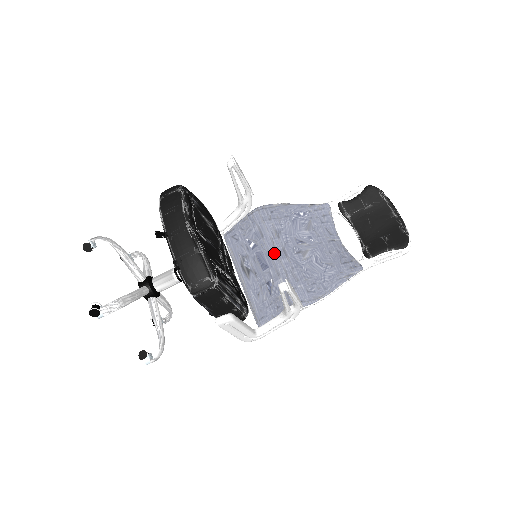
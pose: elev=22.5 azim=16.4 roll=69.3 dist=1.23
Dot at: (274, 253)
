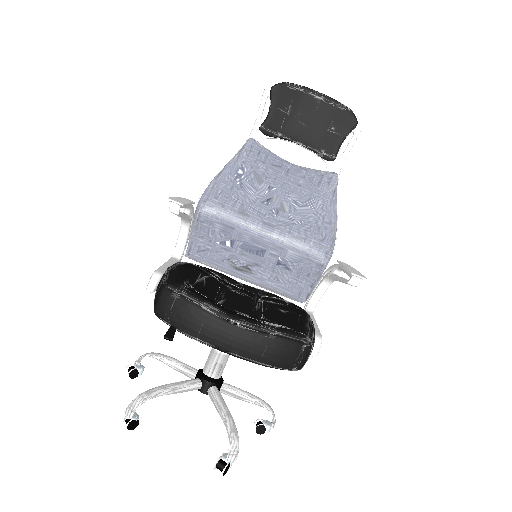
Dot at: (260, 234)
